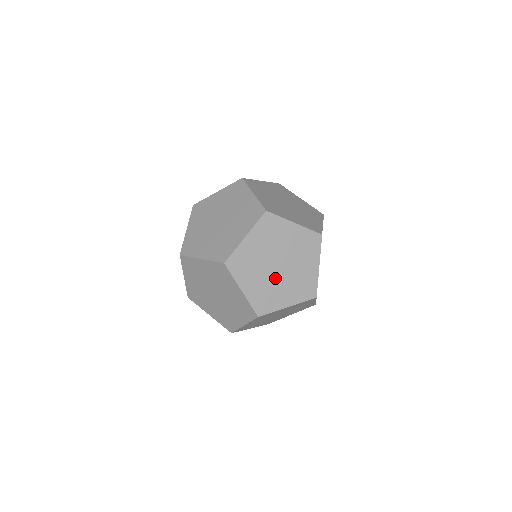
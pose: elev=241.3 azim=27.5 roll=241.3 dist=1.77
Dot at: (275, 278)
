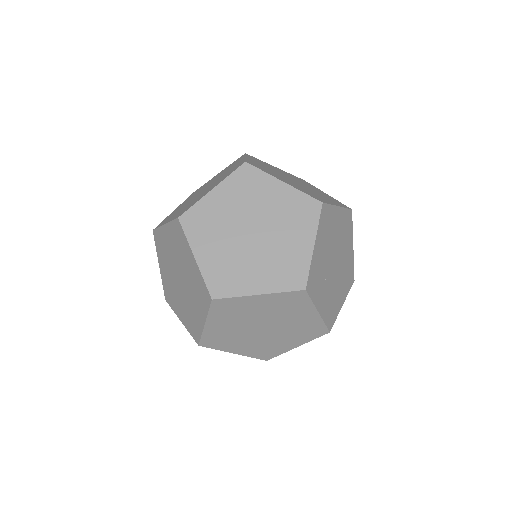
Dot at: (334, 280)
